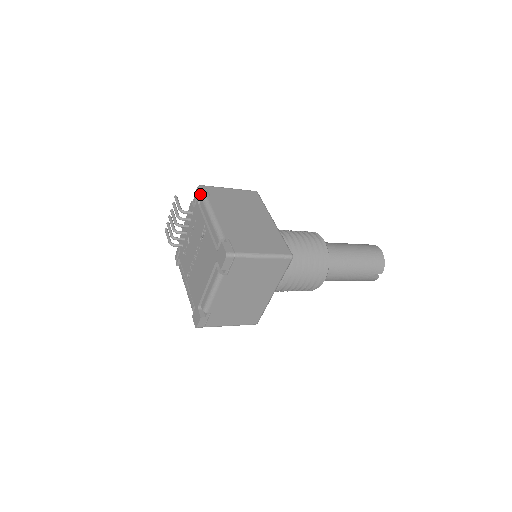
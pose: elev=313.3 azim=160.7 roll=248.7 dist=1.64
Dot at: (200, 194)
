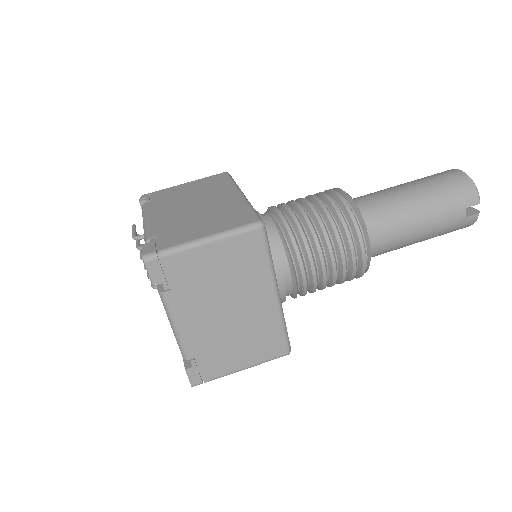
Dot at: (140, 205)
